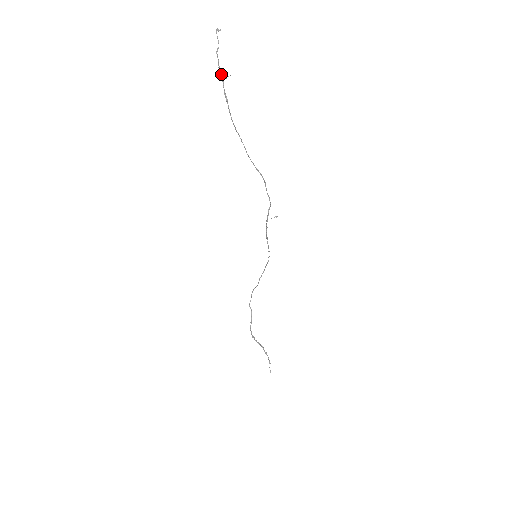
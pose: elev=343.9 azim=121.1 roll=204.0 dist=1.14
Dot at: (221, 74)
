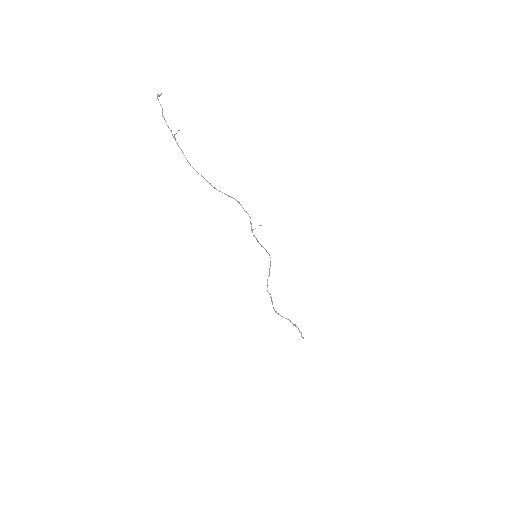
Dot at: (171, 131)
